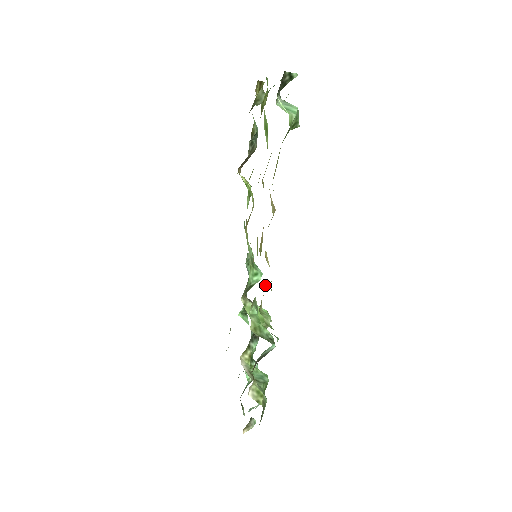
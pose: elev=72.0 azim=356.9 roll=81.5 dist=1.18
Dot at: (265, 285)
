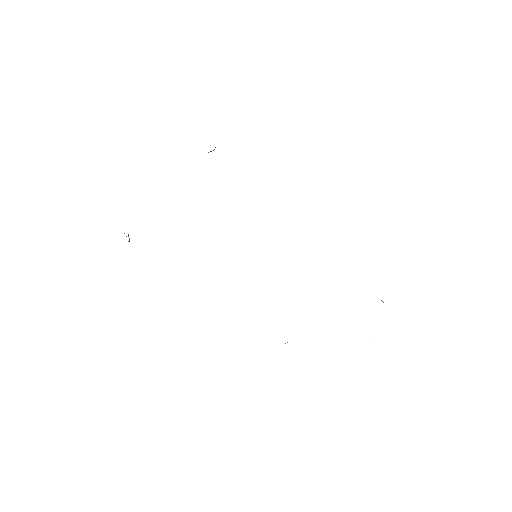
Dot at: occluded
